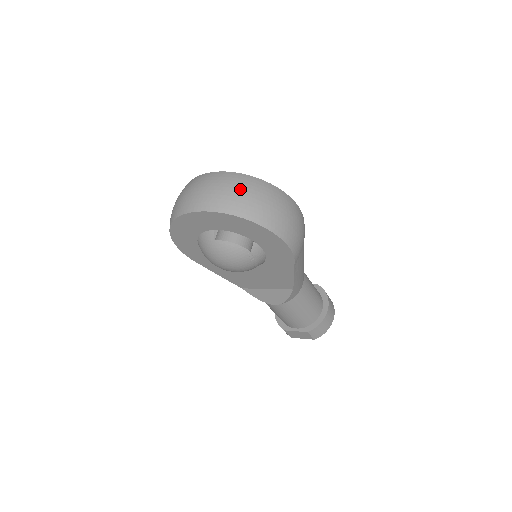
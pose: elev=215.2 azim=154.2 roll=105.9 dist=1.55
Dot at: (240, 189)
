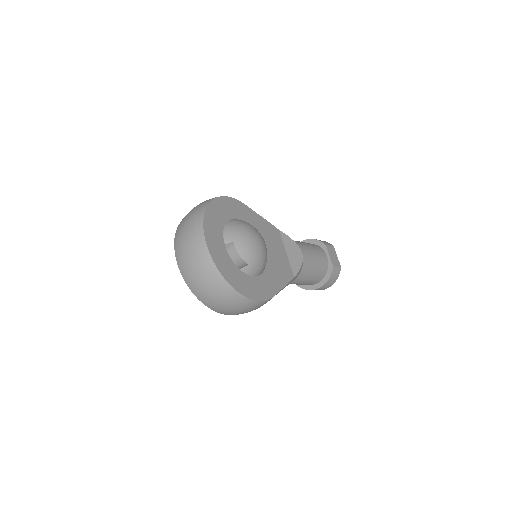
Dot at: (204, 281)
